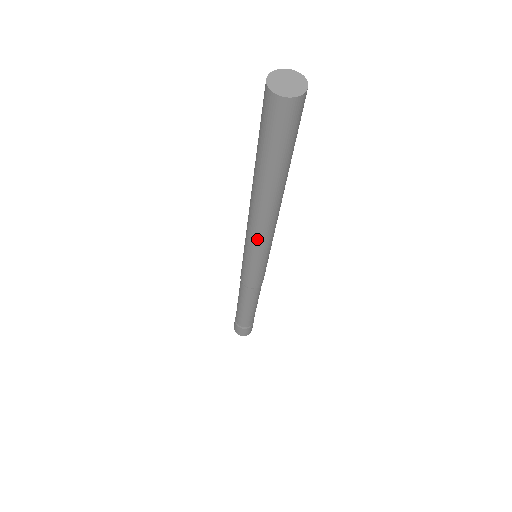
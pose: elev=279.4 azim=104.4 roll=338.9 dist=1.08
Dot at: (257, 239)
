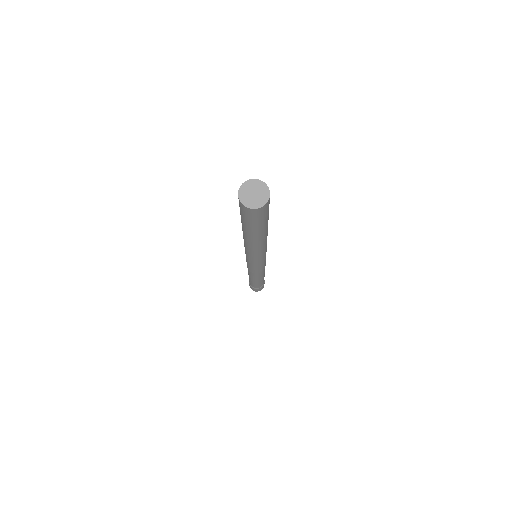
Dot at: (252, 255)
